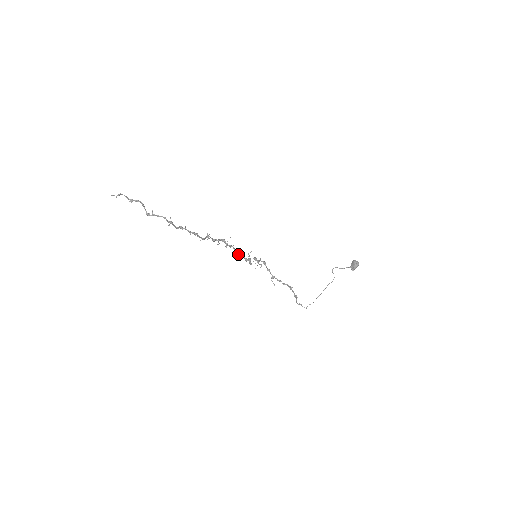
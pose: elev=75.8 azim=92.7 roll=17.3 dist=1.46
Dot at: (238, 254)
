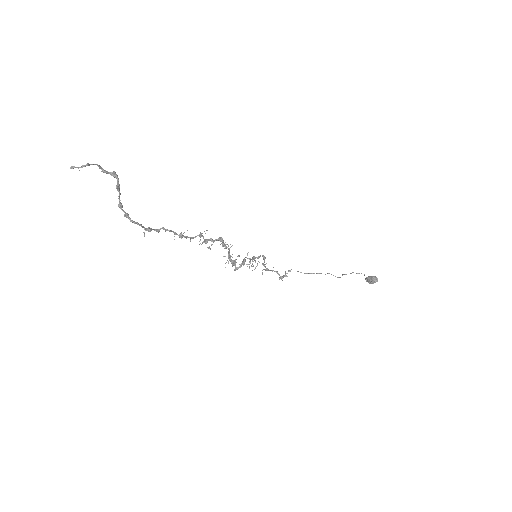
Dot at: (230, 260)
